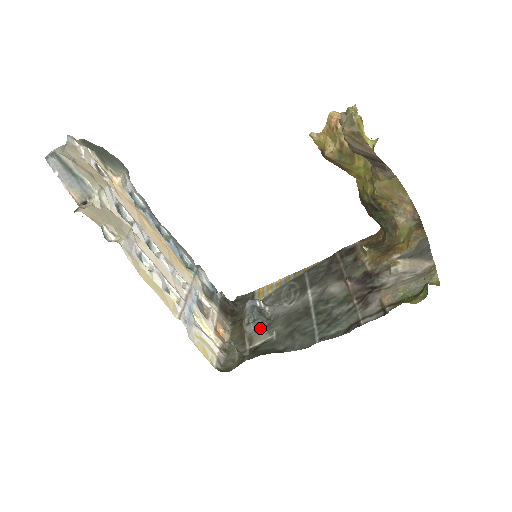
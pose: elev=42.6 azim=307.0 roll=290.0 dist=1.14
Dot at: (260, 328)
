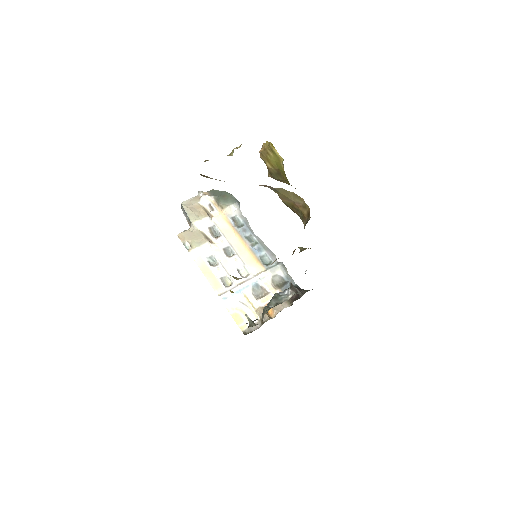
Dot at: (264, 308)
